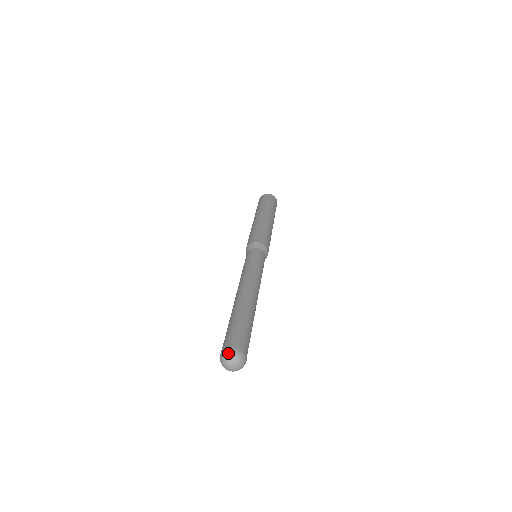
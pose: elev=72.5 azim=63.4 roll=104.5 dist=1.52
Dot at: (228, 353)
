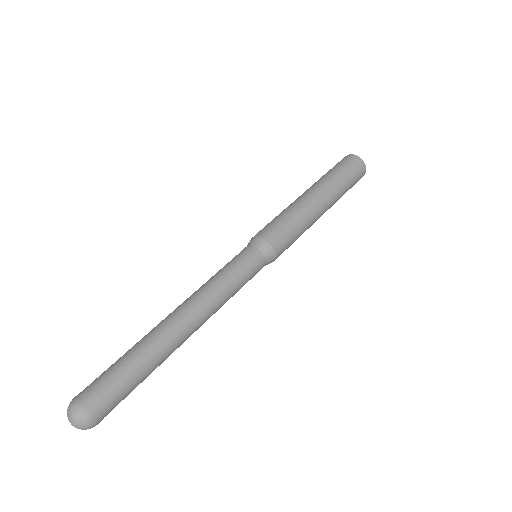
Dot at: (77, 413)
